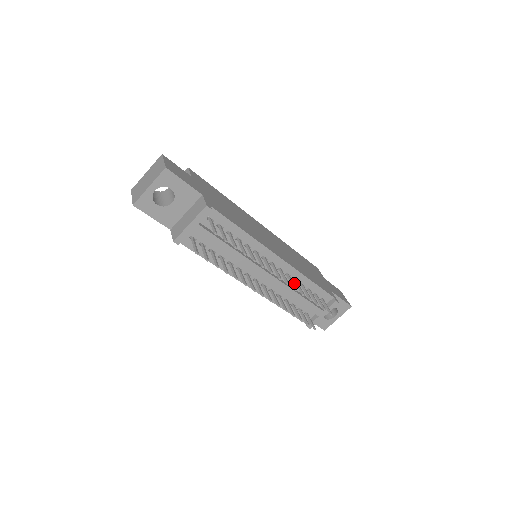
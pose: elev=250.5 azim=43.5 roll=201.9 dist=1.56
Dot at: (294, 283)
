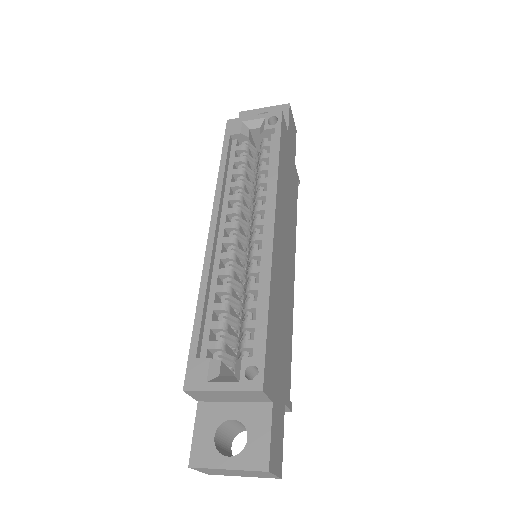
Dot at: occluded
